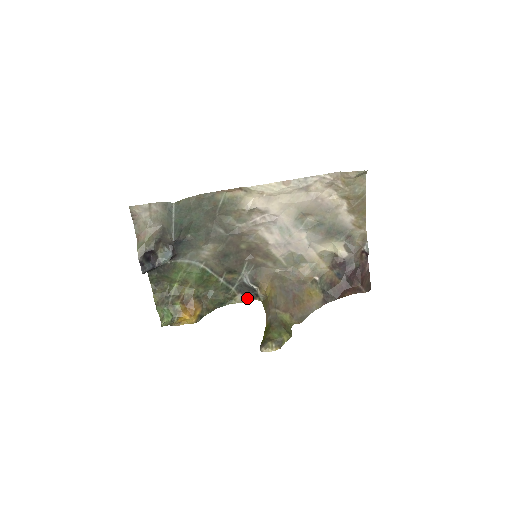
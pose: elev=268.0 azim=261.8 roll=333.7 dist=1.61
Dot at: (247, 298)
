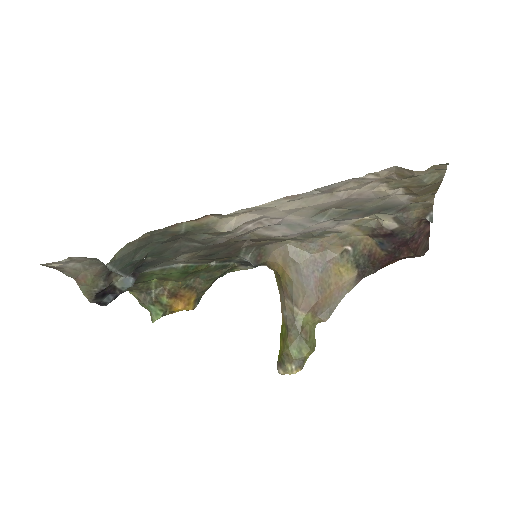
Dot at: (253, 266)
